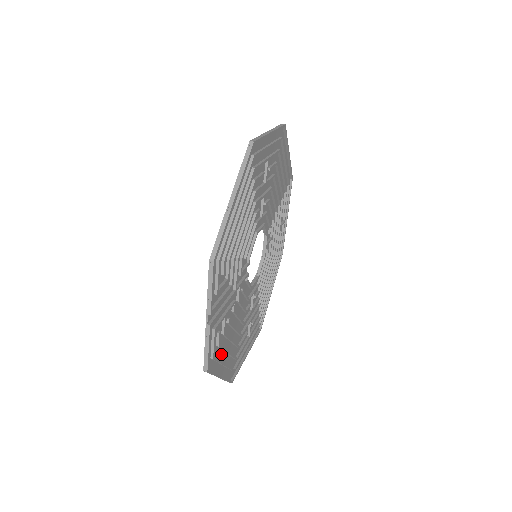
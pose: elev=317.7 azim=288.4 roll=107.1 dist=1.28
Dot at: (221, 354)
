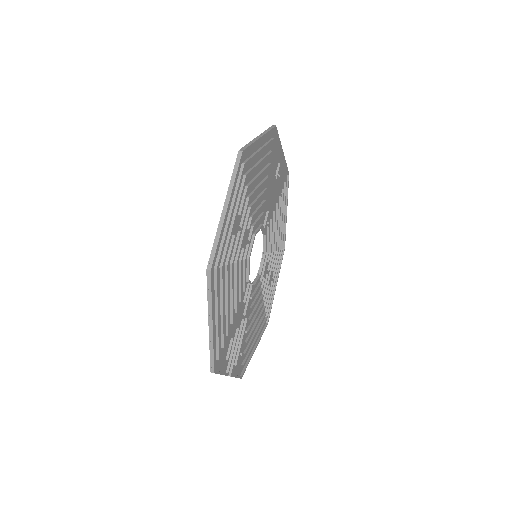
Dot at: occluded
